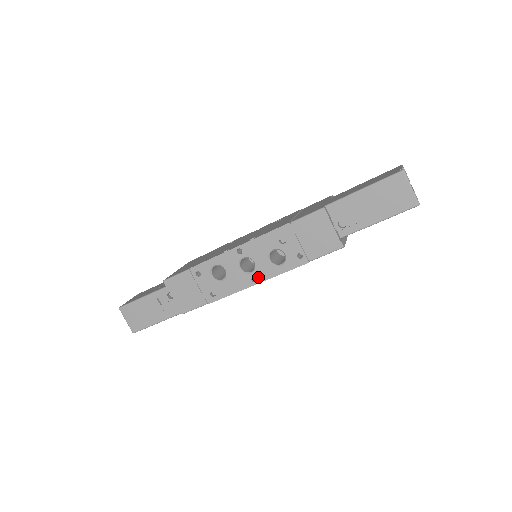
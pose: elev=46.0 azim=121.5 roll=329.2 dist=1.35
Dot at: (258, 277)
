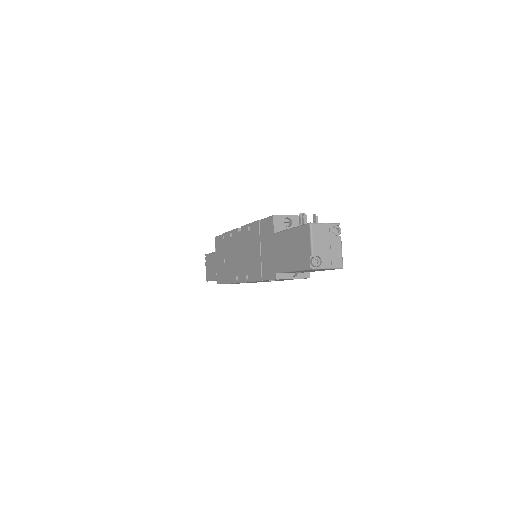
Dot at: occluded
